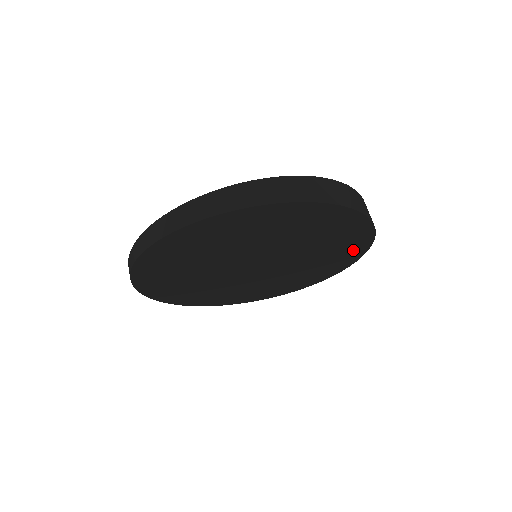
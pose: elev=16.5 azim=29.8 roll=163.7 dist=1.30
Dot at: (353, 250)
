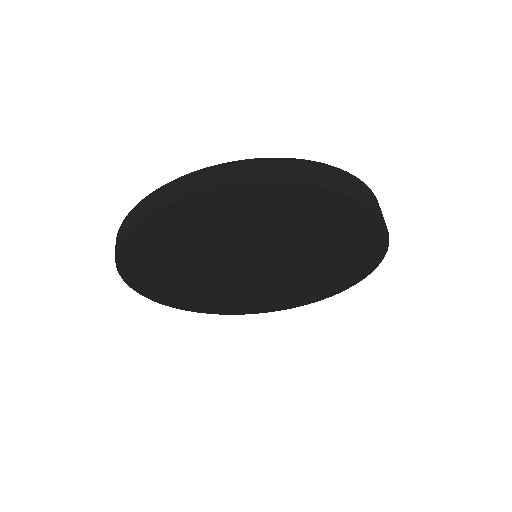
Dot at: (361, 264)
